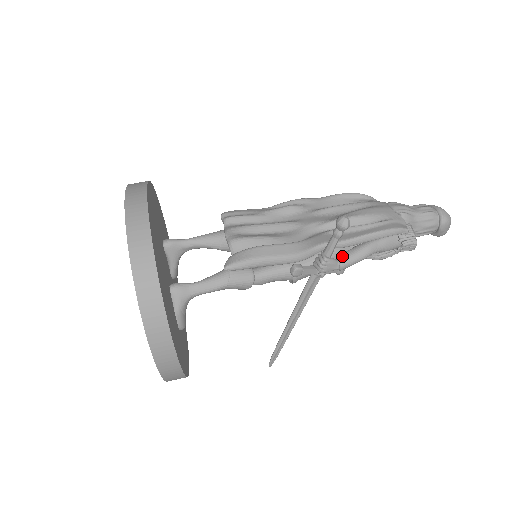
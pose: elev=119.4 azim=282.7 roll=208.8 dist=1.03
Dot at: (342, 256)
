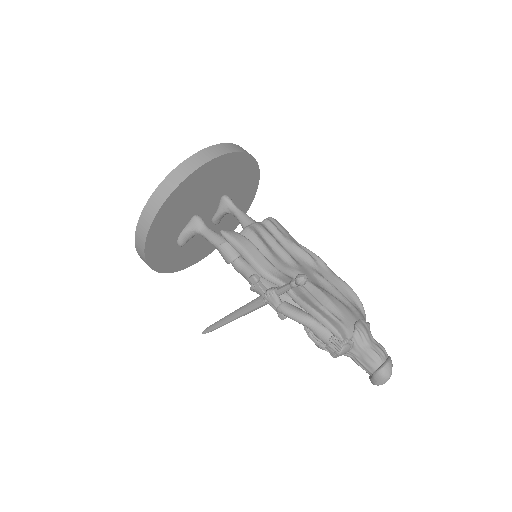
Dot at: (286, 303)
